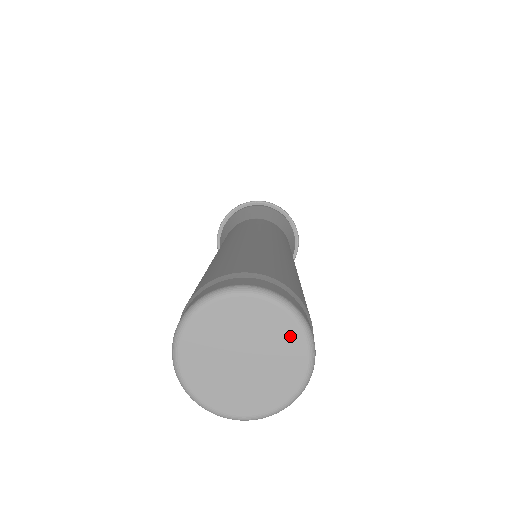
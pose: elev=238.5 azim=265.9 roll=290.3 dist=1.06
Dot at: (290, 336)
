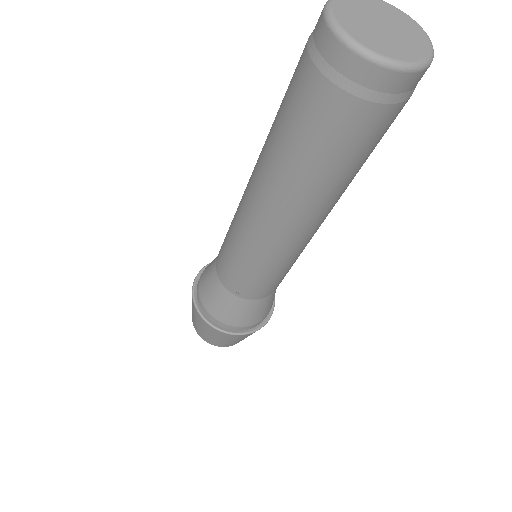
Dot at: (417, 31)
